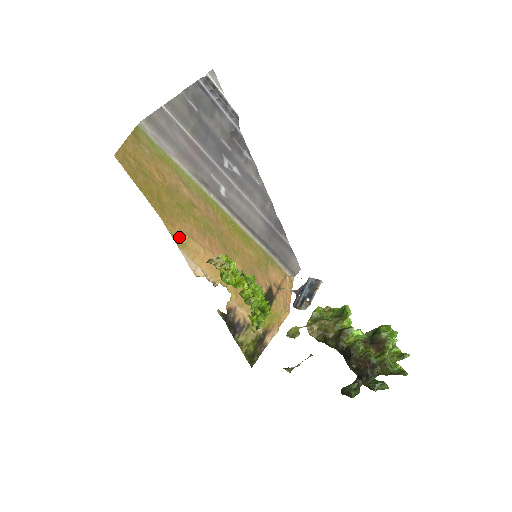
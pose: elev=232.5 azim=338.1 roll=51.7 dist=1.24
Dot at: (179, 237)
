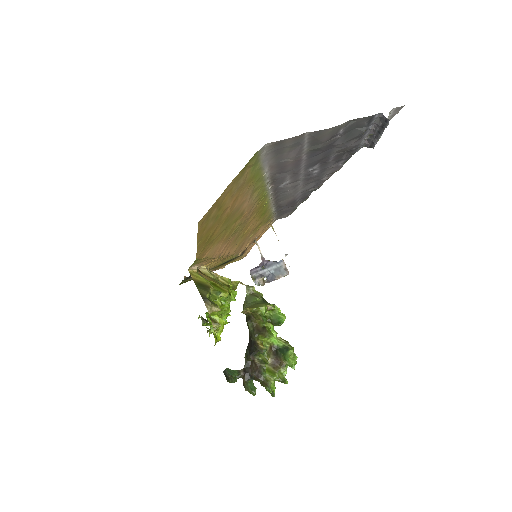
Dot at: (200, 261)
